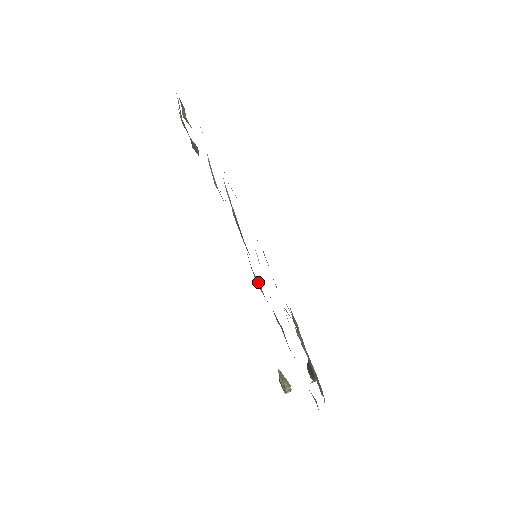
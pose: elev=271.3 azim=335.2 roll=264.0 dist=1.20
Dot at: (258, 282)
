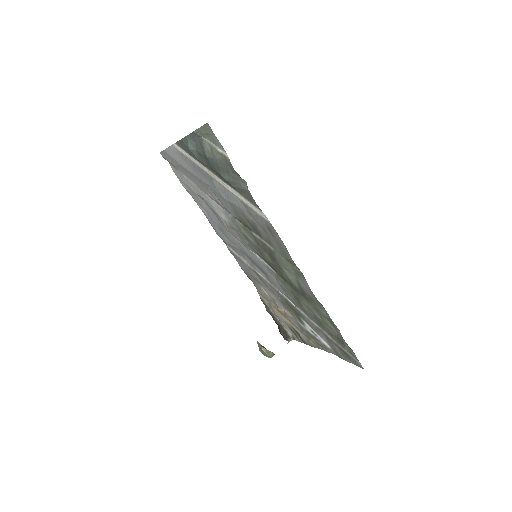
Dot at: (294, 277)
